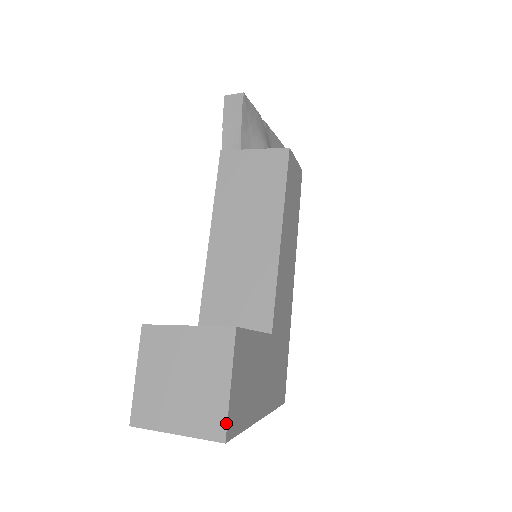
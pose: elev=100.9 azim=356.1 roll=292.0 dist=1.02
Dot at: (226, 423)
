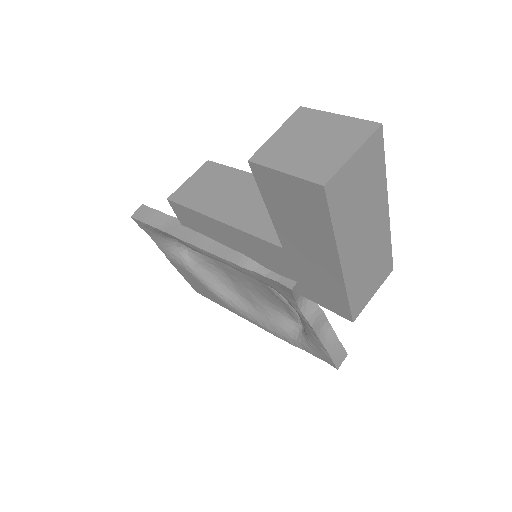
Dot at: (366, 121)
